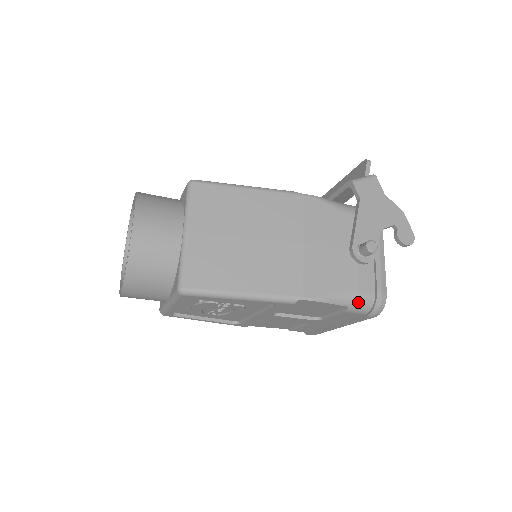
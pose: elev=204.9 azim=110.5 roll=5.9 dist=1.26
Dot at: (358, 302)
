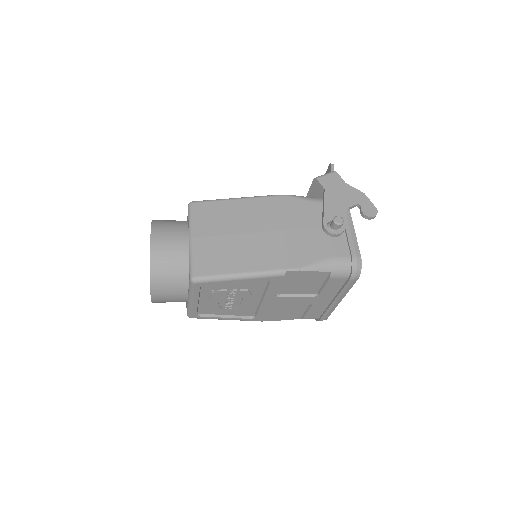
Dot at: (338, 267)
